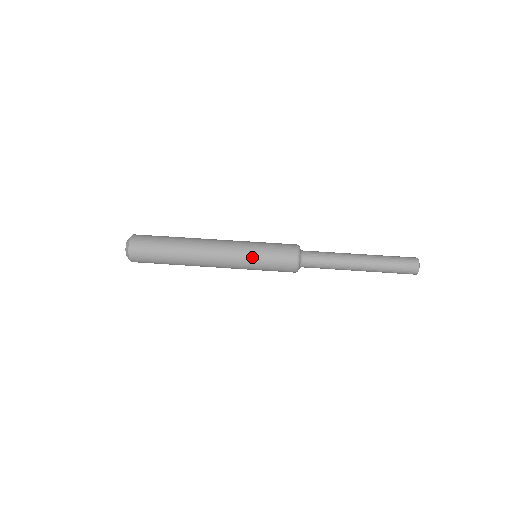
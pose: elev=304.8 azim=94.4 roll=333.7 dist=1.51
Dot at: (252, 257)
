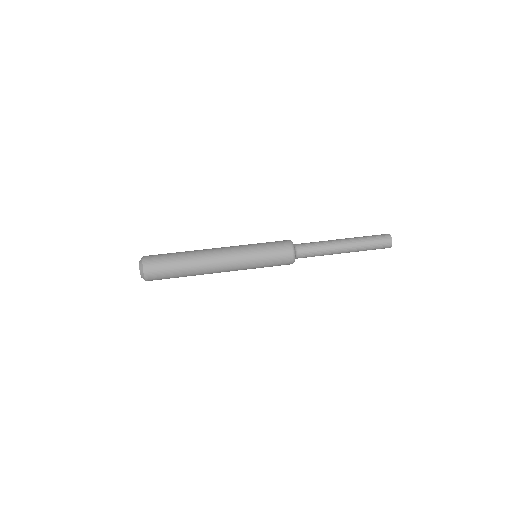
Dot at: (255, 265)
